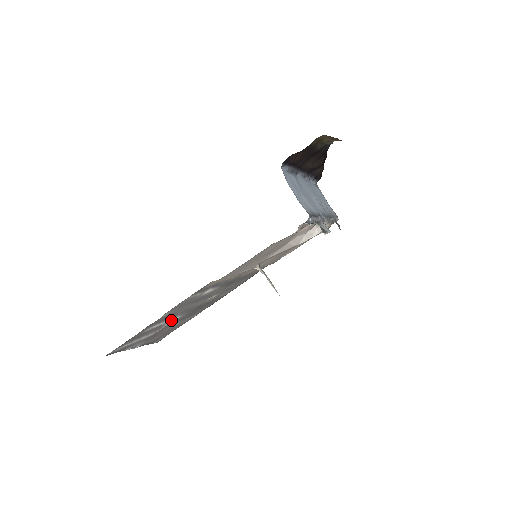
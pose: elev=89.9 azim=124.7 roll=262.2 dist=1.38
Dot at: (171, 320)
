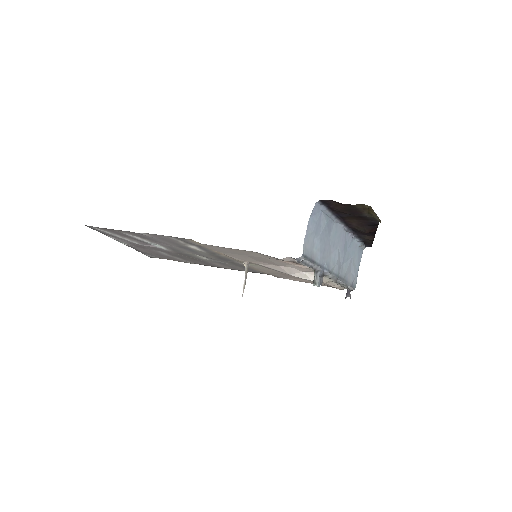
Dot at: (156, 245)
